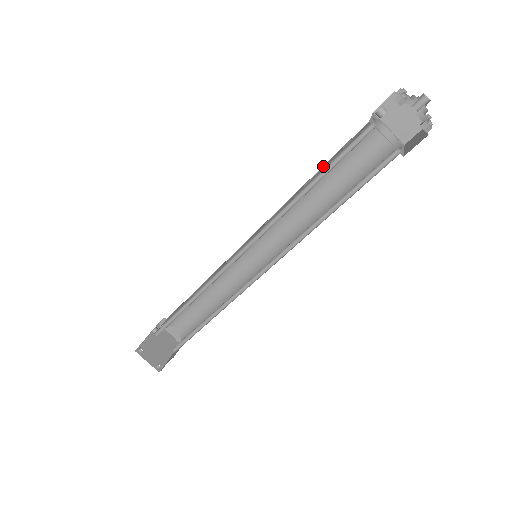
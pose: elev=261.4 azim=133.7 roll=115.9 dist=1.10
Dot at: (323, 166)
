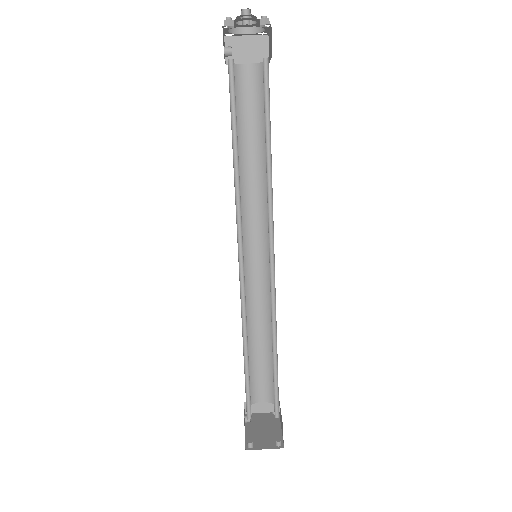
Dot at: occluded
